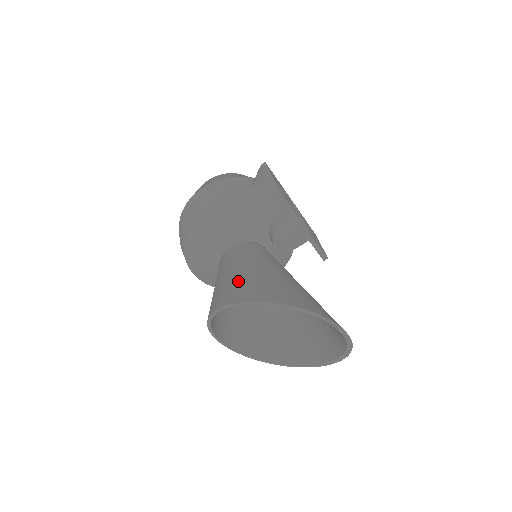
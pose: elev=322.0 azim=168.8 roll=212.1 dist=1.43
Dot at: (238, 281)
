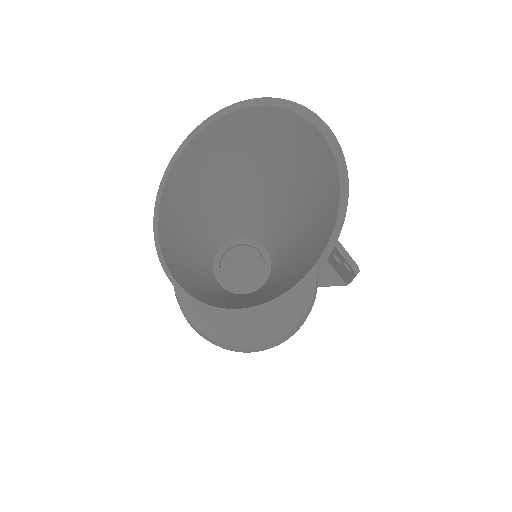
Dot at: (201, 176)
